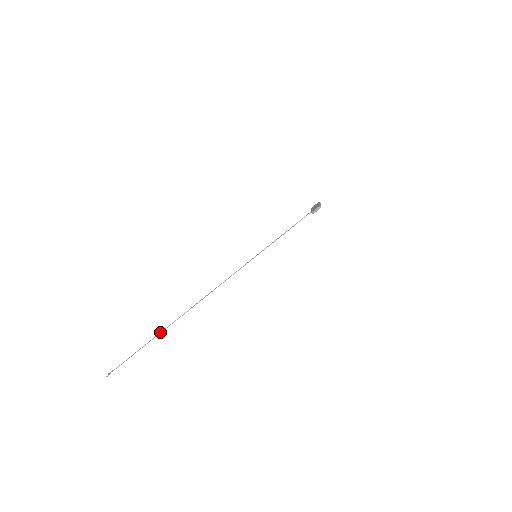
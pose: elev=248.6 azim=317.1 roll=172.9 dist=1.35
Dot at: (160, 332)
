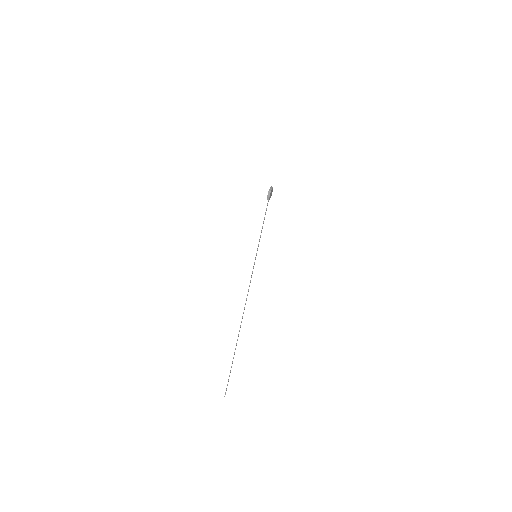
Dot at: (235, 348)
